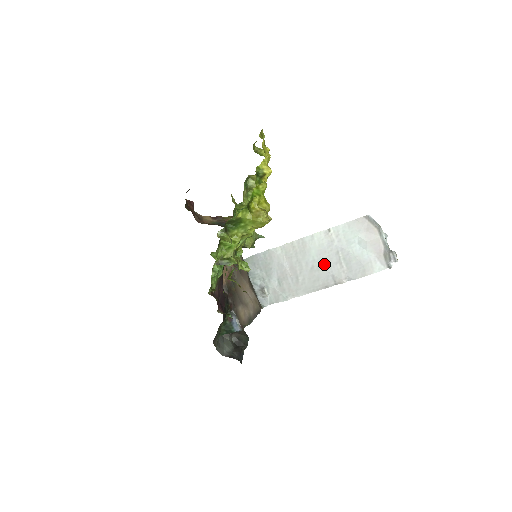
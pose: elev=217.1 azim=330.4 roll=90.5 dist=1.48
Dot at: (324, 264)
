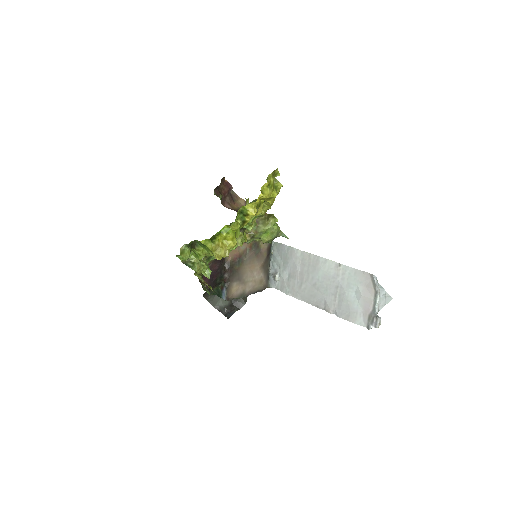
Dot at: (324, 288)
